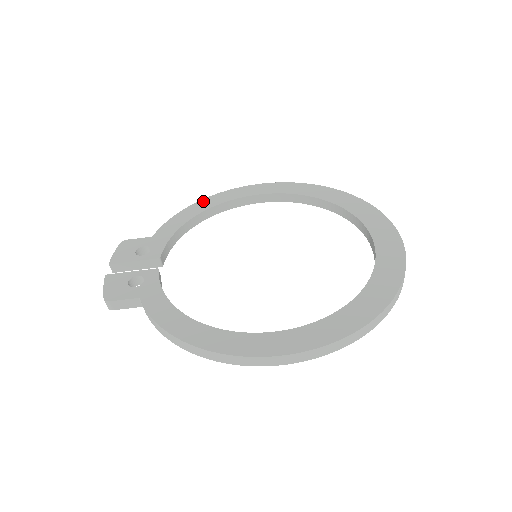
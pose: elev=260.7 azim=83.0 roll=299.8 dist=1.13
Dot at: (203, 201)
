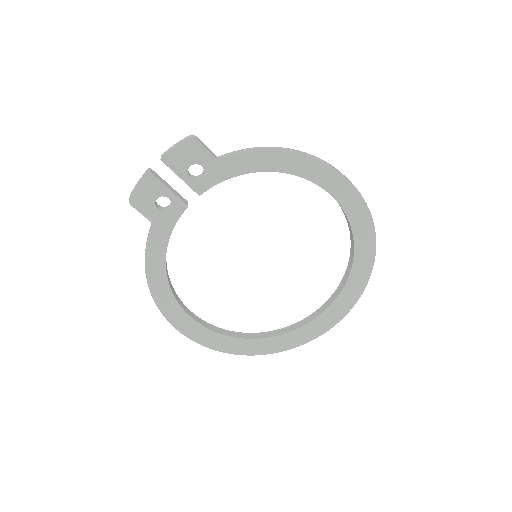
Dot at: (298, 157)
